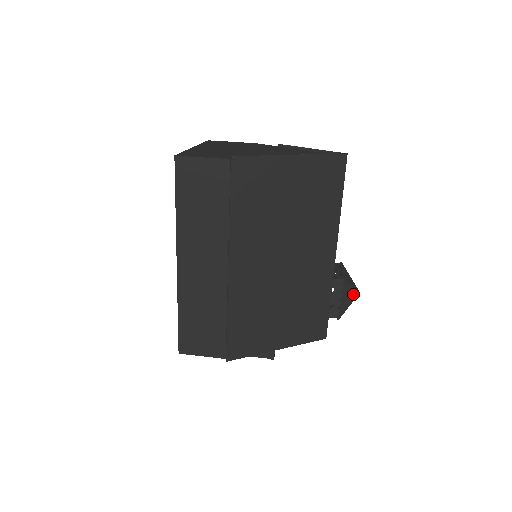
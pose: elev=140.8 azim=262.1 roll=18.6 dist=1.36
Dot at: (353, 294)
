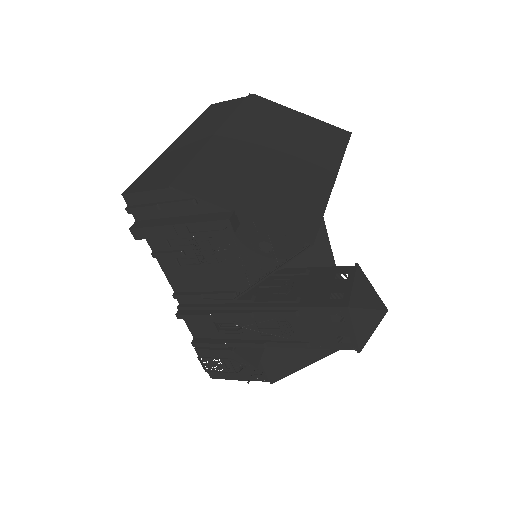
Dot at: (375, 300)
